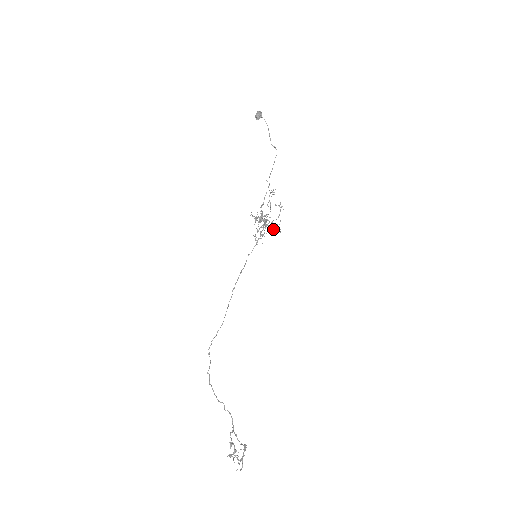
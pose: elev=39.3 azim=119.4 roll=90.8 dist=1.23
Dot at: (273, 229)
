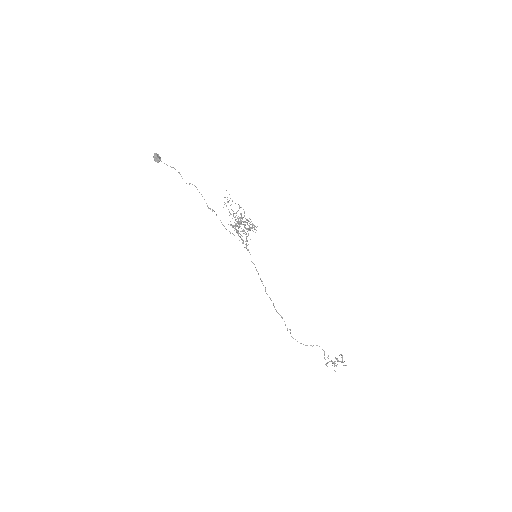
Dot at: (250, 230)
